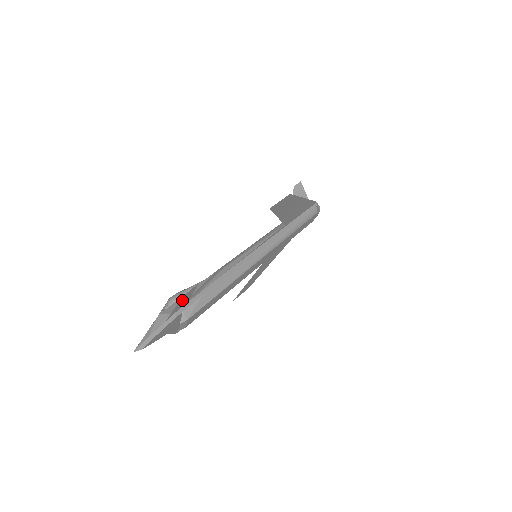
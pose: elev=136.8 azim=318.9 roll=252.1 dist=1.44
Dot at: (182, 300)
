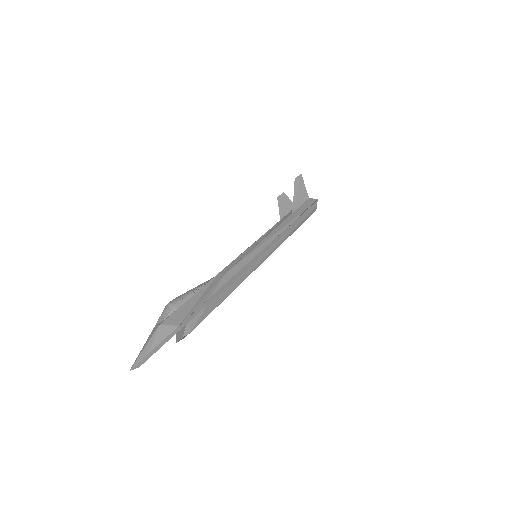
Dot at: (192, 313)
